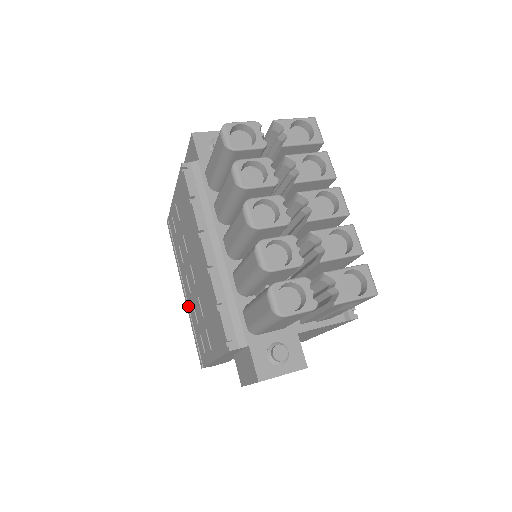
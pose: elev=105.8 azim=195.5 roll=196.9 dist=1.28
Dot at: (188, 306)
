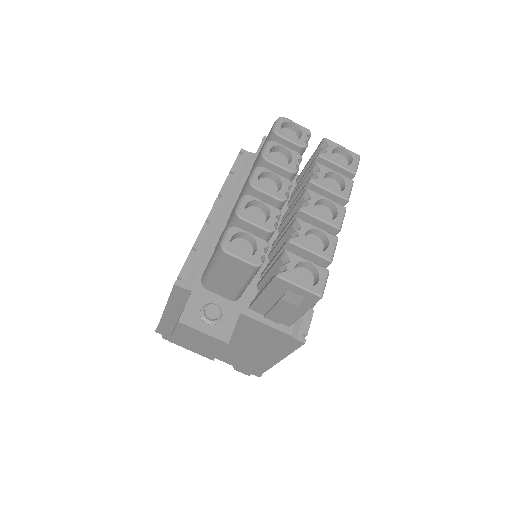
Dot at: occluded
